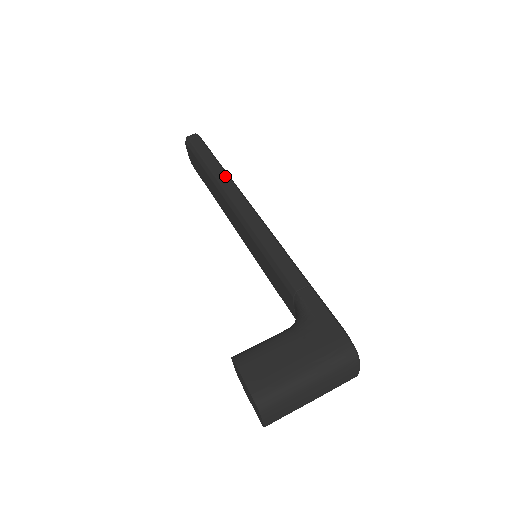
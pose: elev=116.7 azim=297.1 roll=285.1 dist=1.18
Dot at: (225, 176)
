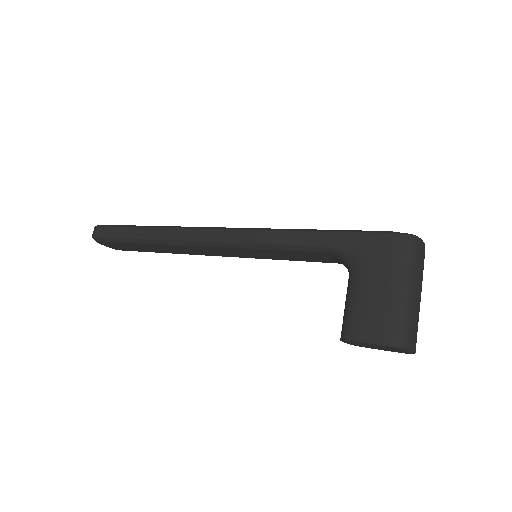
Dot at: (161, 230)
